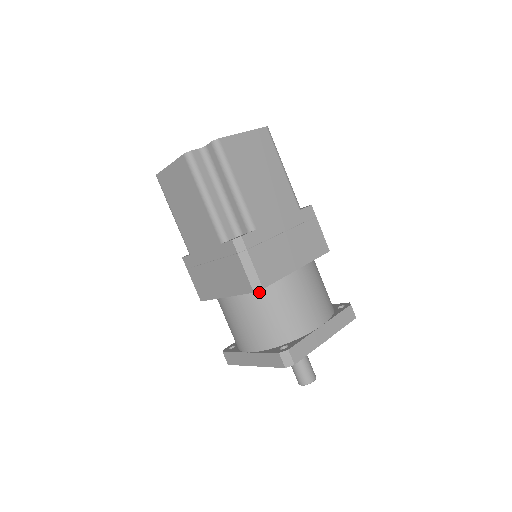
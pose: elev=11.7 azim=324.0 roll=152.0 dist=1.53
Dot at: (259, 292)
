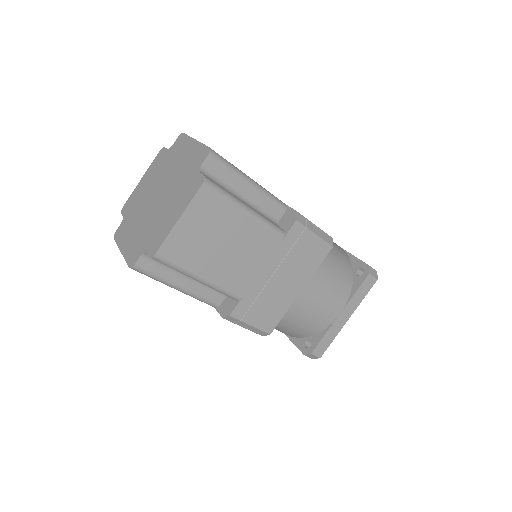
Dot at: occluded
